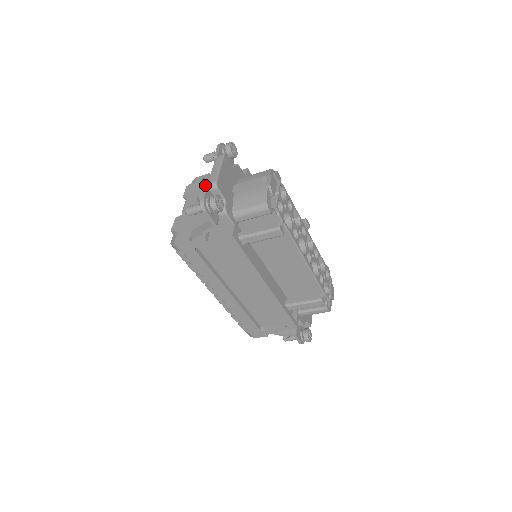
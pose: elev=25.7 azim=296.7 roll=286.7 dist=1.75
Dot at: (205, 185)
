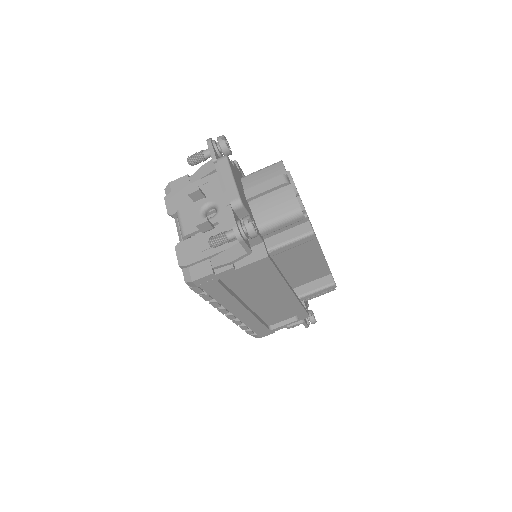
Dot at: (201, 196)
